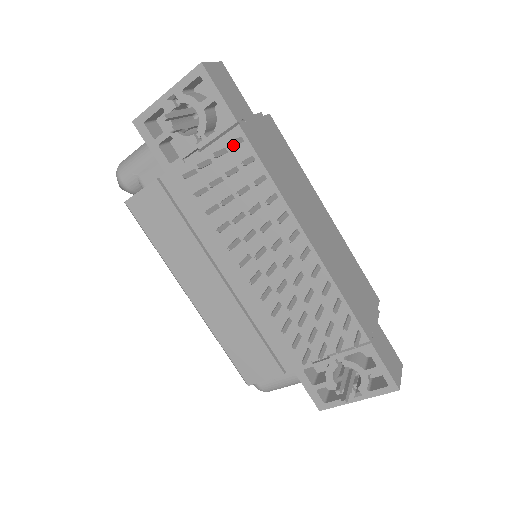
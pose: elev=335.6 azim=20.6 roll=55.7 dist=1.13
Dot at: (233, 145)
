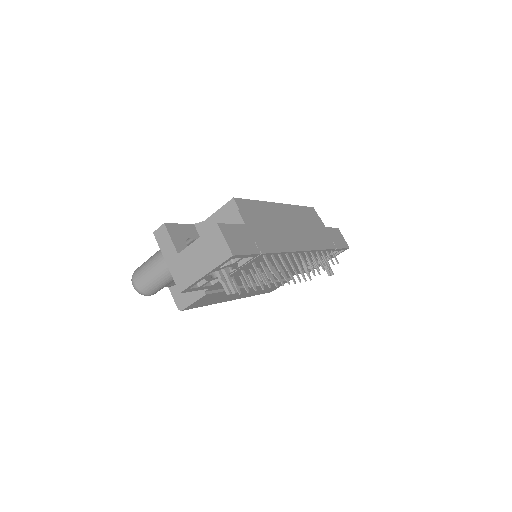
Dot at: (273, 271)
